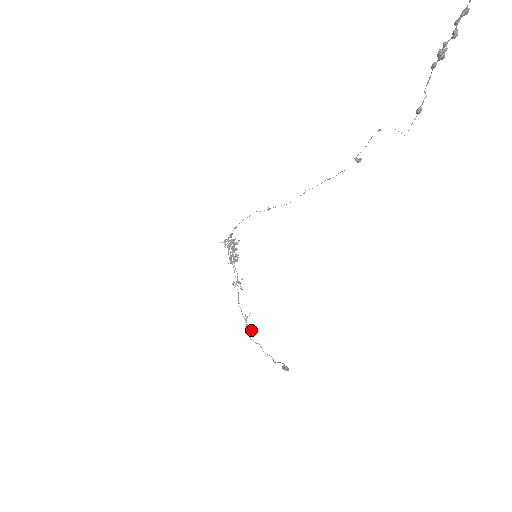
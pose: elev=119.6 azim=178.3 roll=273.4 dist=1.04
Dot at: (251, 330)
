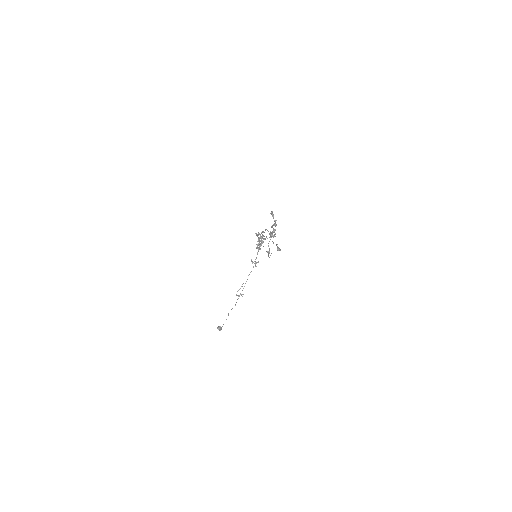
Dot at: occluded
